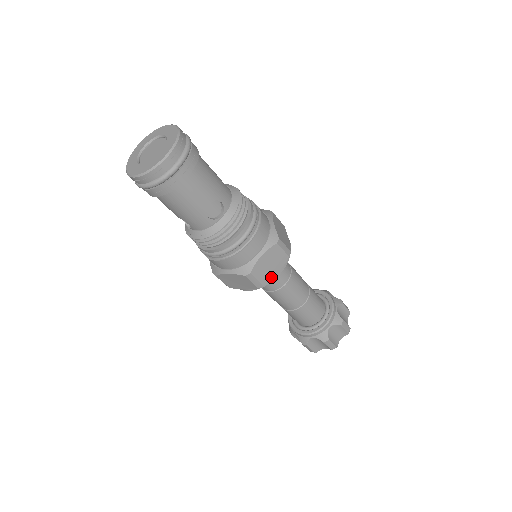
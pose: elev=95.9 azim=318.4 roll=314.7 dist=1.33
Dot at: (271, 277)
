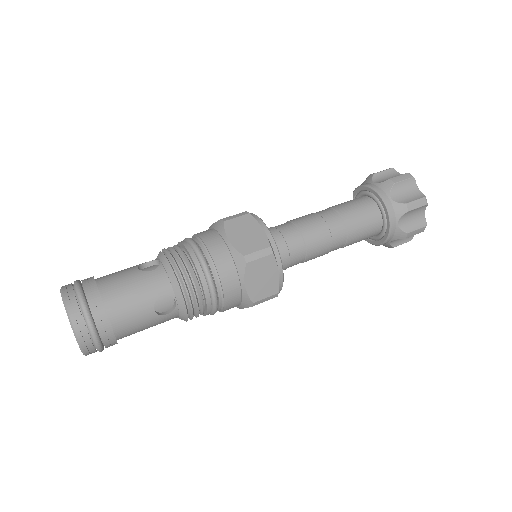
Dot at: (277, 282)
